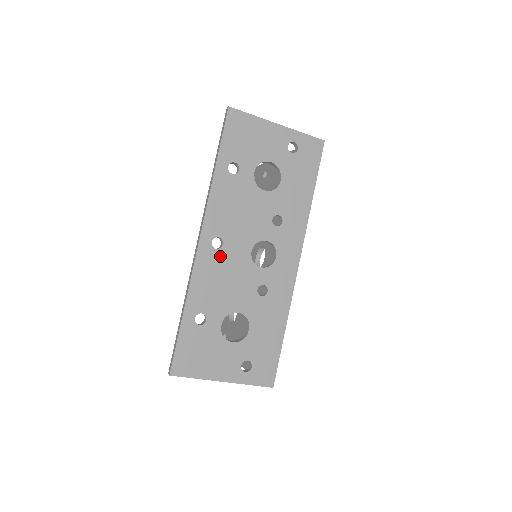
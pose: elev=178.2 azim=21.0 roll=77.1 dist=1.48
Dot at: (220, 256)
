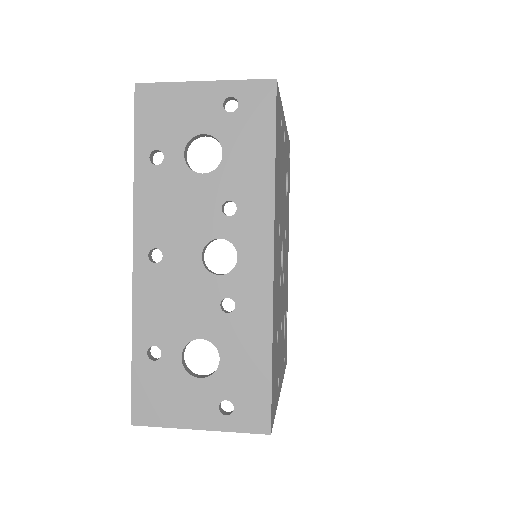
Dot at: (162, 271)
